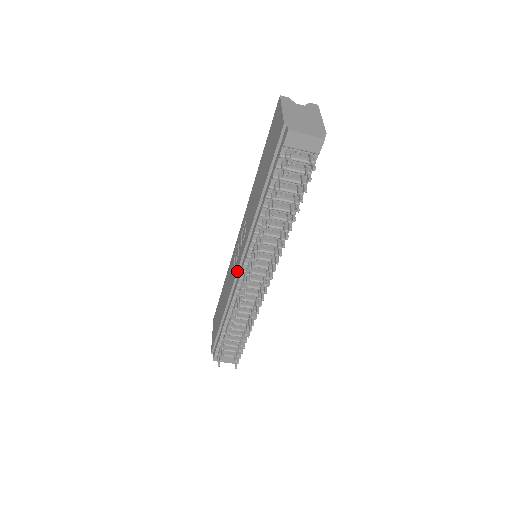
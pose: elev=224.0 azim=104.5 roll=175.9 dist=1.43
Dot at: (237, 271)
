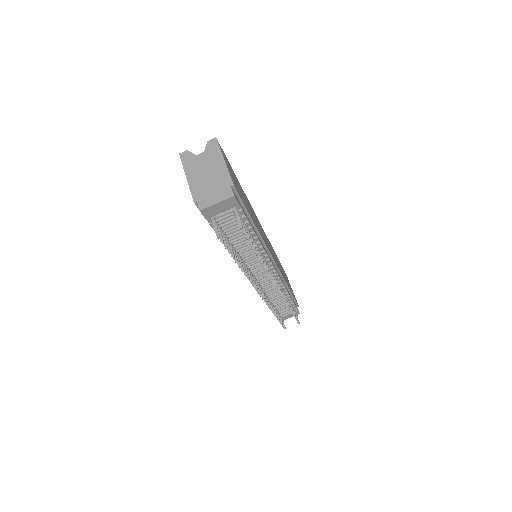
Dot at: occluded
